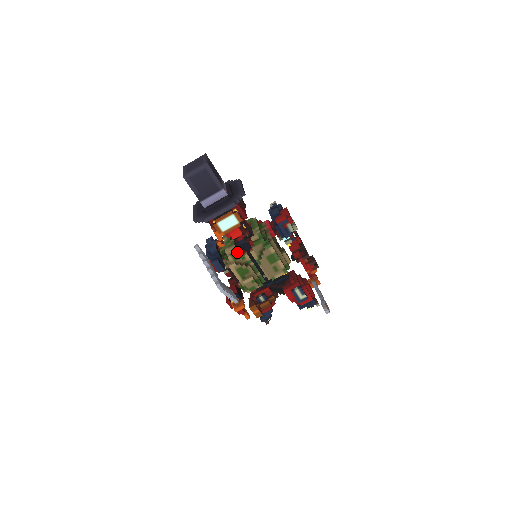
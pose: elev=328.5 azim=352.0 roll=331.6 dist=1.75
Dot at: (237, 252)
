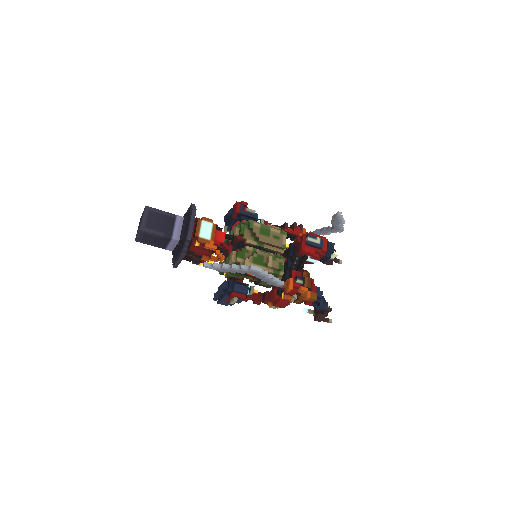
Dot at: (238, 251)
